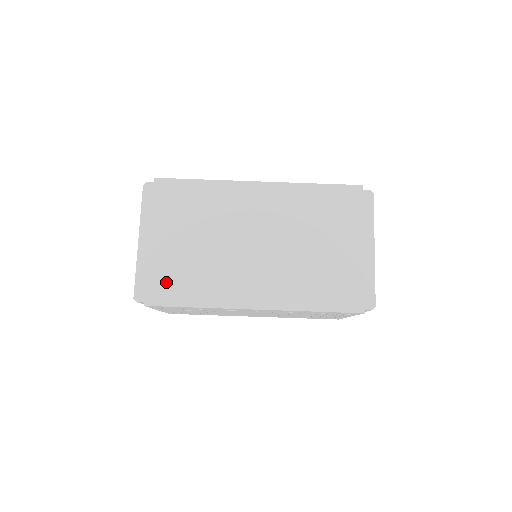
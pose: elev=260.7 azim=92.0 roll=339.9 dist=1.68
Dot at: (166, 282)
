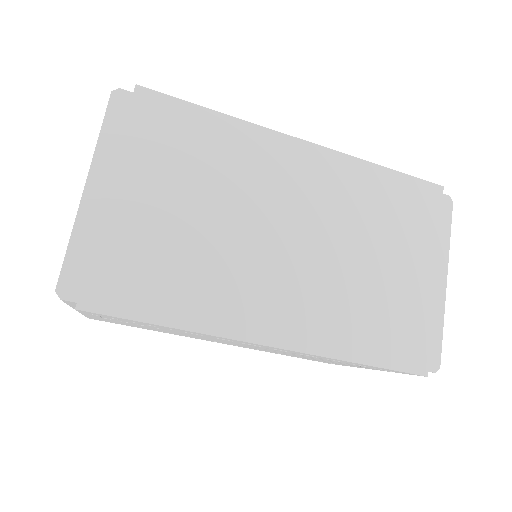
Dot at: (125, 272)
